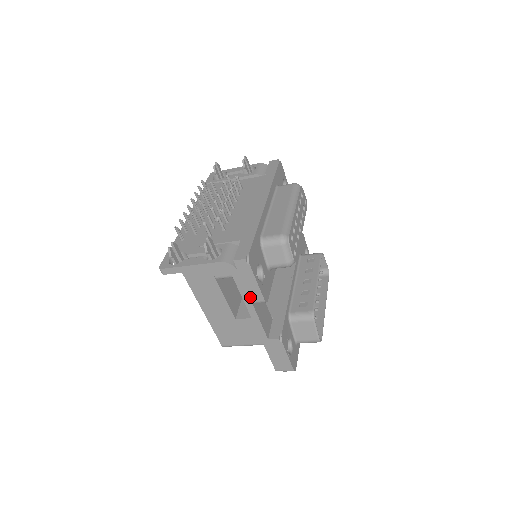
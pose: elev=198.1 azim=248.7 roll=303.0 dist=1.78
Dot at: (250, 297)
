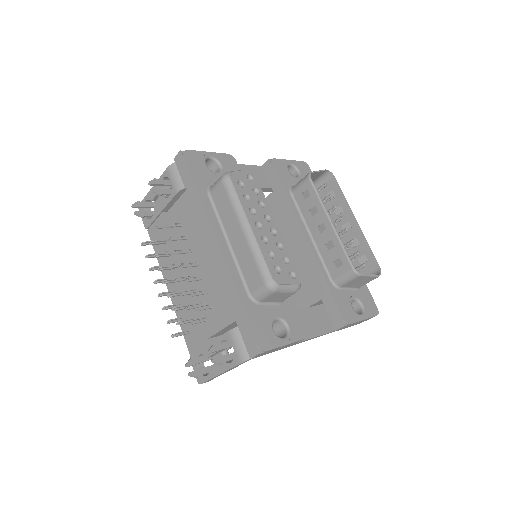
Dot at: (291, 345)
